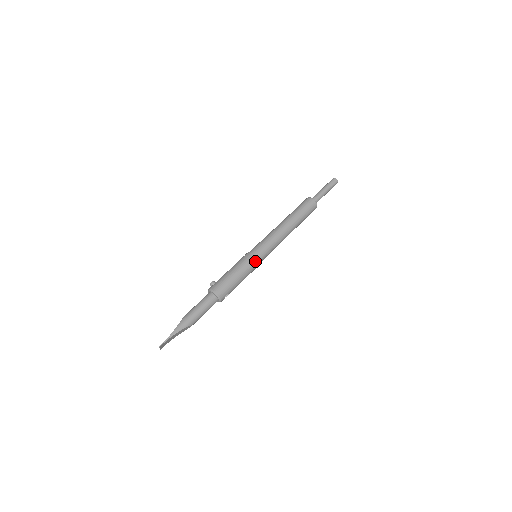
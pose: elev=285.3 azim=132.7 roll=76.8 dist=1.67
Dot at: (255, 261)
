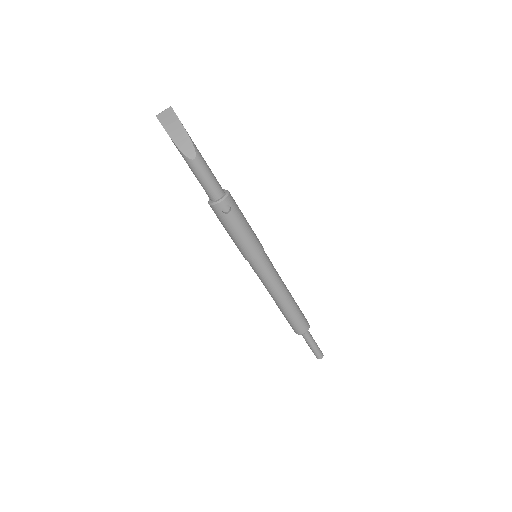
Dot at: (261, 246)
